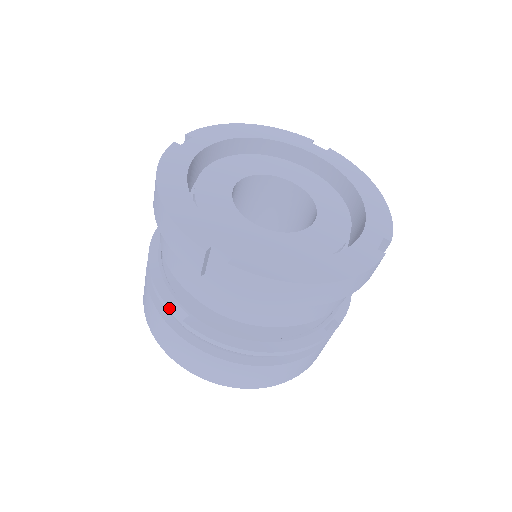
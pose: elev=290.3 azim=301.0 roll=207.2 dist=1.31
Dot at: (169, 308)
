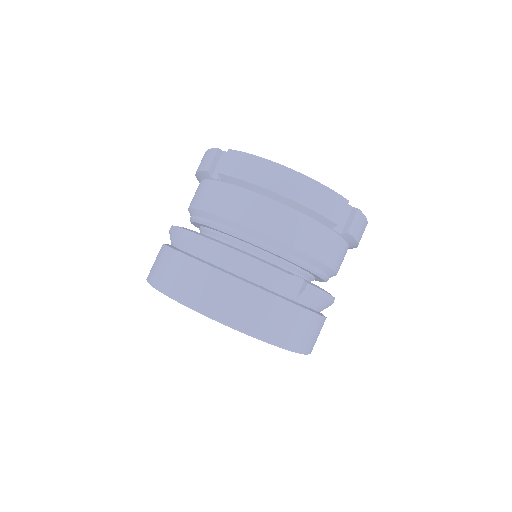
Dot at: (174, 228)
